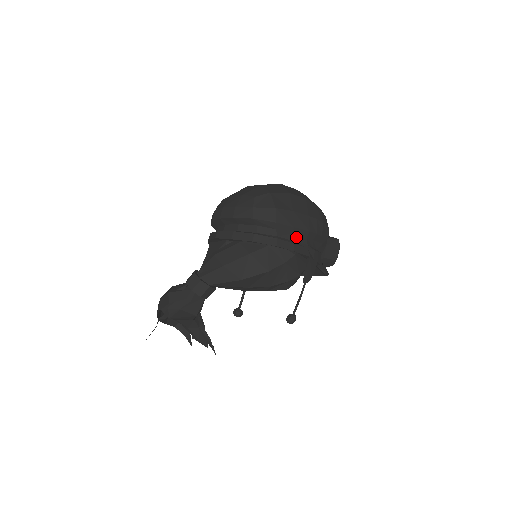
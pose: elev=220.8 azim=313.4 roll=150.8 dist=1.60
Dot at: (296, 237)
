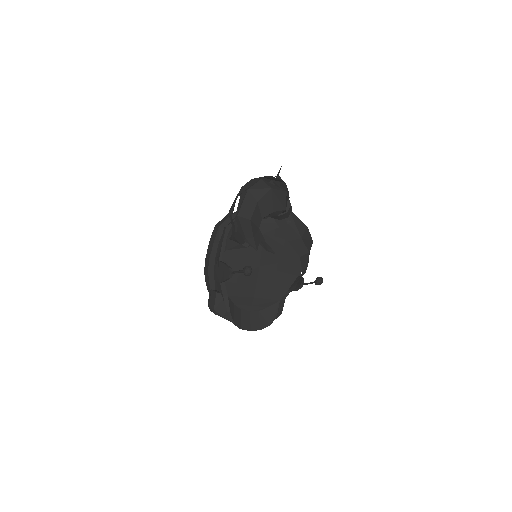
Dot at: occluded
